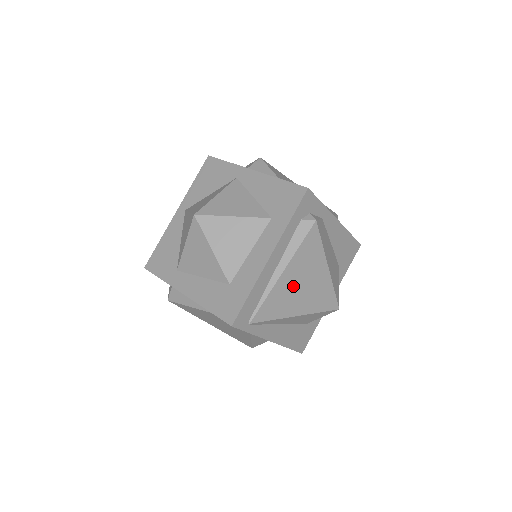
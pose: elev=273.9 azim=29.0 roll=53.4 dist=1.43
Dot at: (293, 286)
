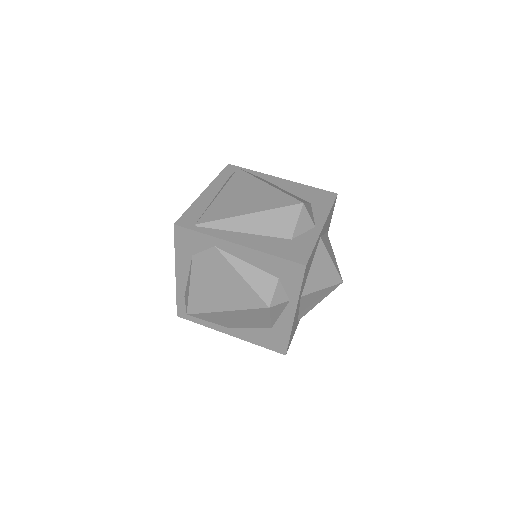
Dot at: (234, 199)
